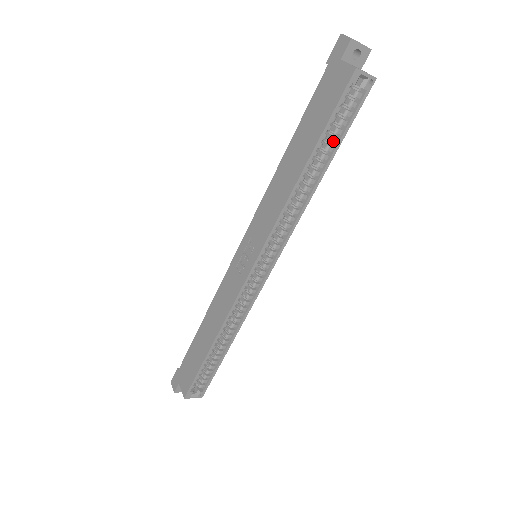
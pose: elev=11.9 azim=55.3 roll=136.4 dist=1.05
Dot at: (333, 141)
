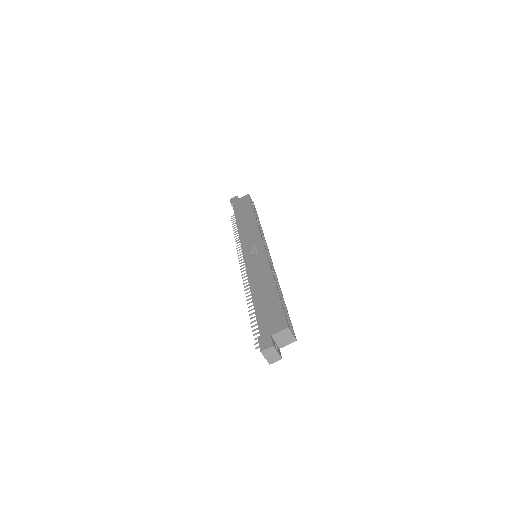
Dot at: occluded
